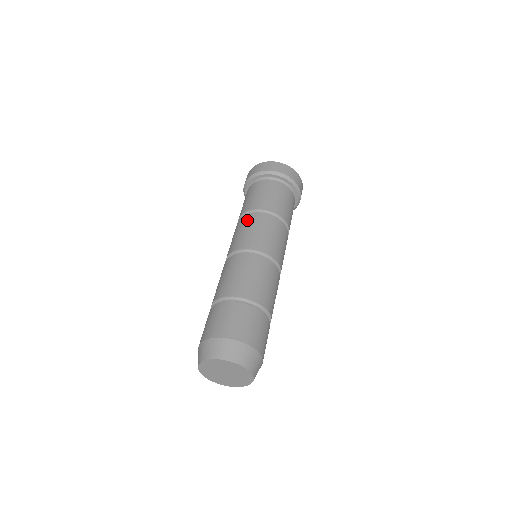
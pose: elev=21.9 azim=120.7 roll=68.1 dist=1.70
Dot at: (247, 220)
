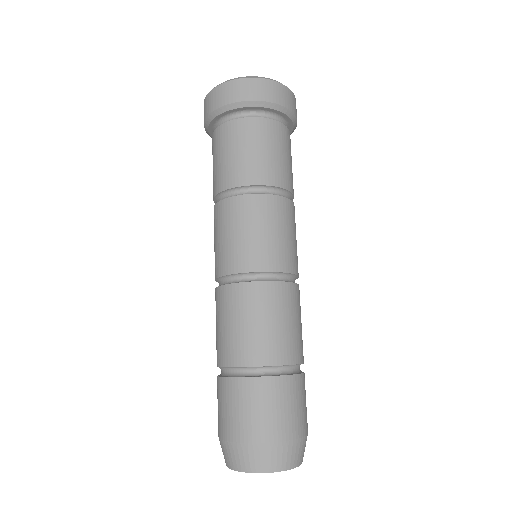
Dot at: (258, 209)
